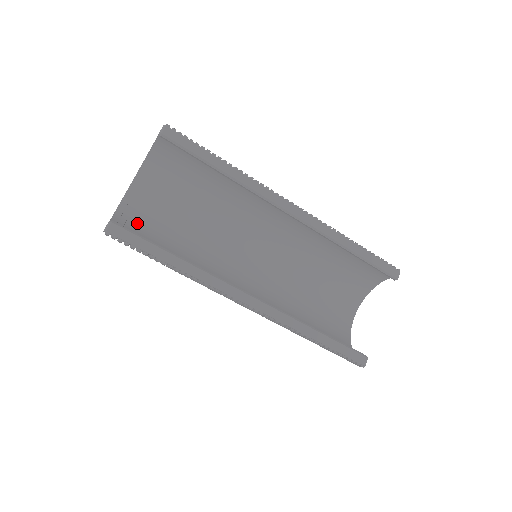
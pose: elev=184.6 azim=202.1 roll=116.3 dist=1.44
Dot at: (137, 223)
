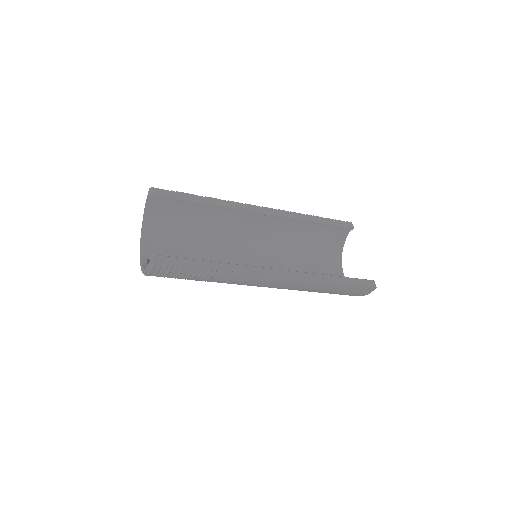
Dot at: occluded
